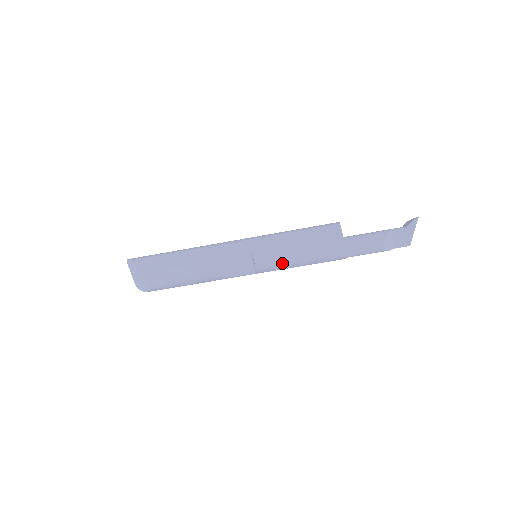
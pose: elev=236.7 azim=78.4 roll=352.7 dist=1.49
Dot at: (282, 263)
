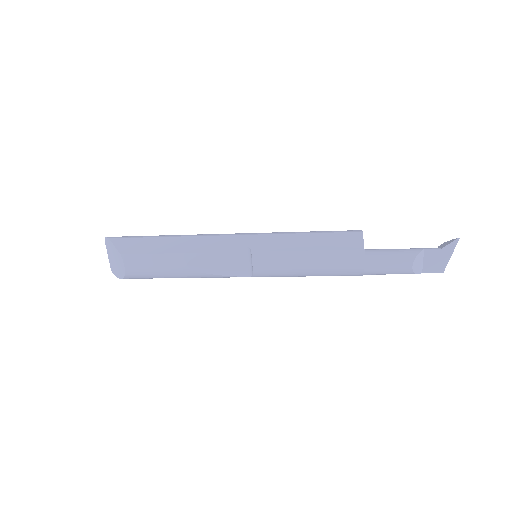
Dot at: (285, 268)
